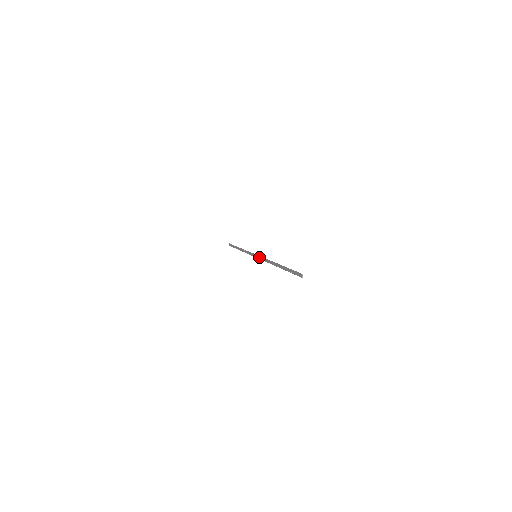
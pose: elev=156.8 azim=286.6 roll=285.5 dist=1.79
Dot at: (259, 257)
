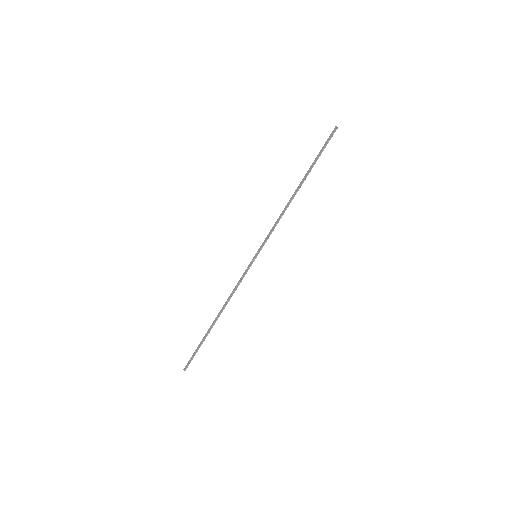
Dot at: (263, 242)
